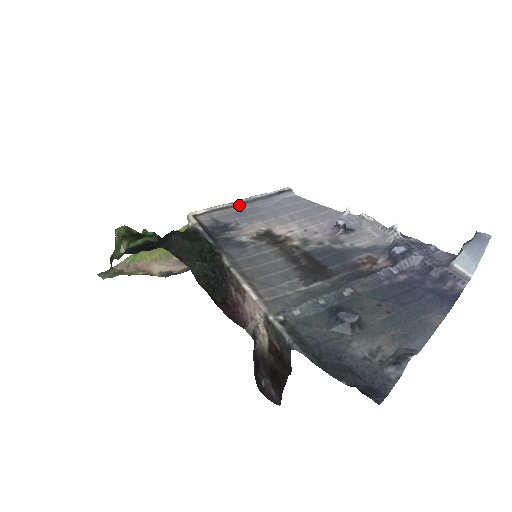
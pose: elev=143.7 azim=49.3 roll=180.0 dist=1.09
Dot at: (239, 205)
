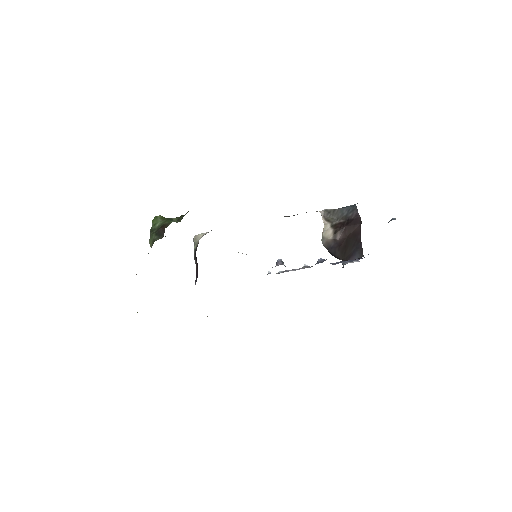
Dot at: occluded
